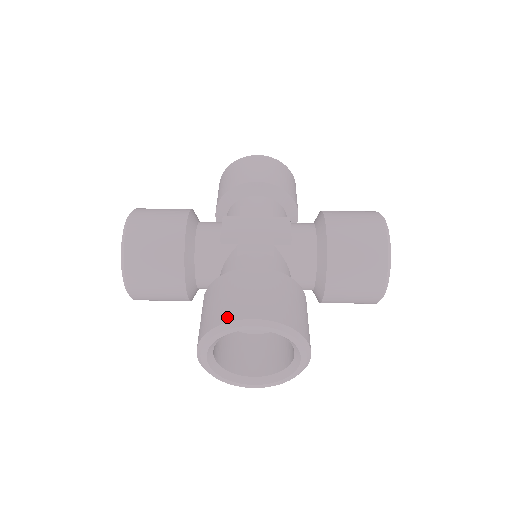
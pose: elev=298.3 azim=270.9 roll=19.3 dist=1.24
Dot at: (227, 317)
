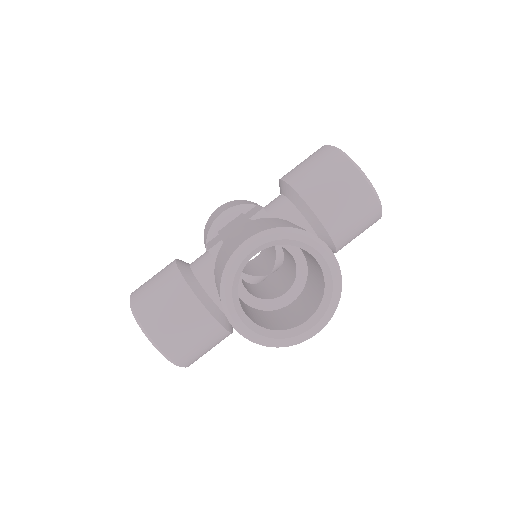
Dot at: (226, 261)
